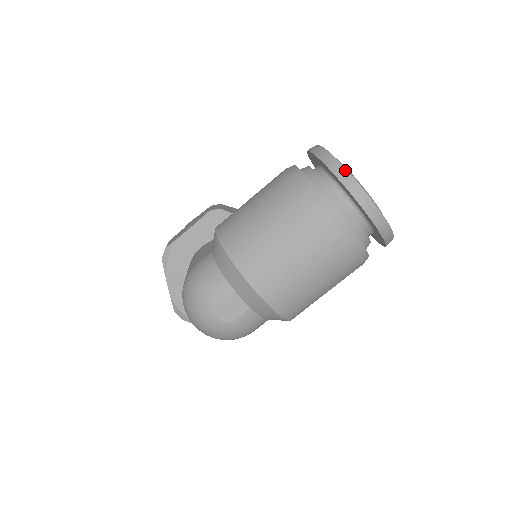
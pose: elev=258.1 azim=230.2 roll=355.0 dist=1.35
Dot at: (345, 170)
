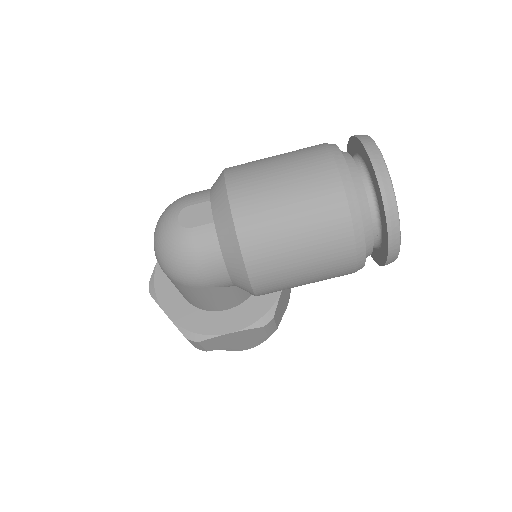
Dot at: (368, 136)
